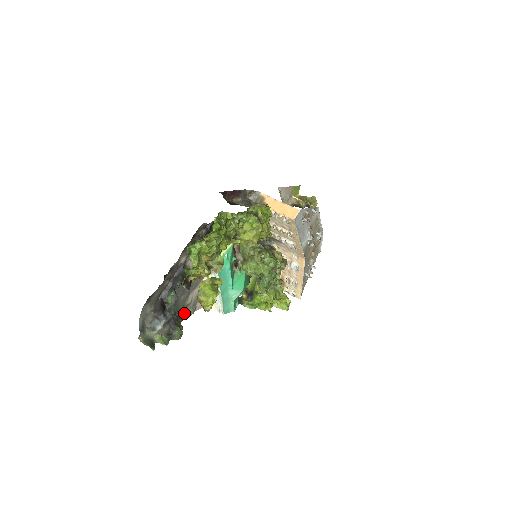
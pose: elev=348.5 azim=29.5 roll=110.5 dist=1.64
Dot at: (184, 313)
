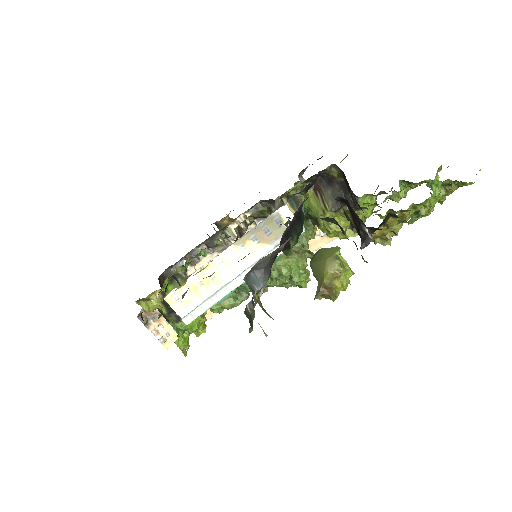
Dot at: occluded
